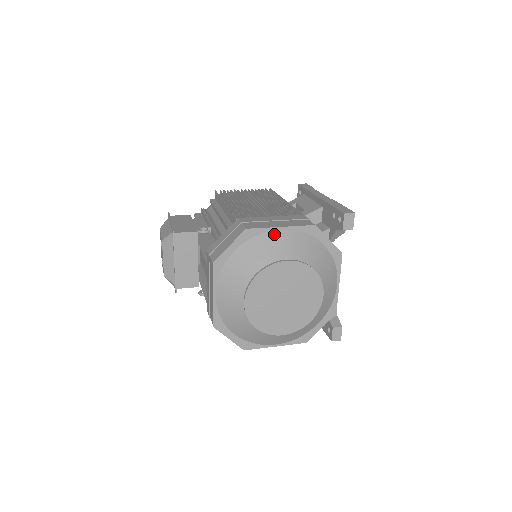
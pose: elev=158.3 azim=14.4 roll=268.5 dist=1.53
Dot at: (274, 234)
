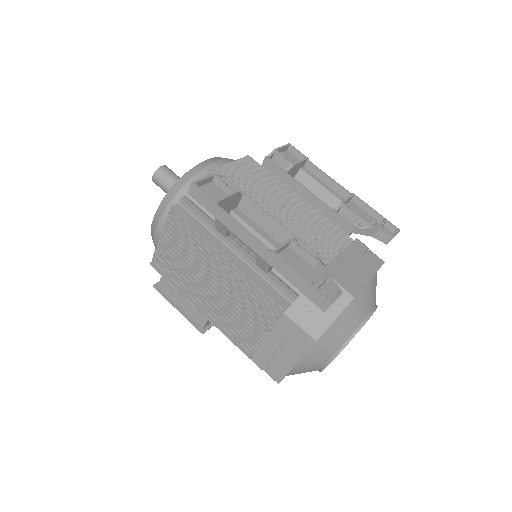
Dot at: (298, 367)
